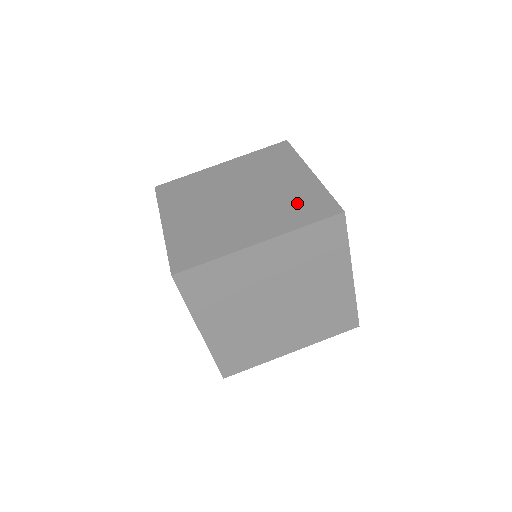
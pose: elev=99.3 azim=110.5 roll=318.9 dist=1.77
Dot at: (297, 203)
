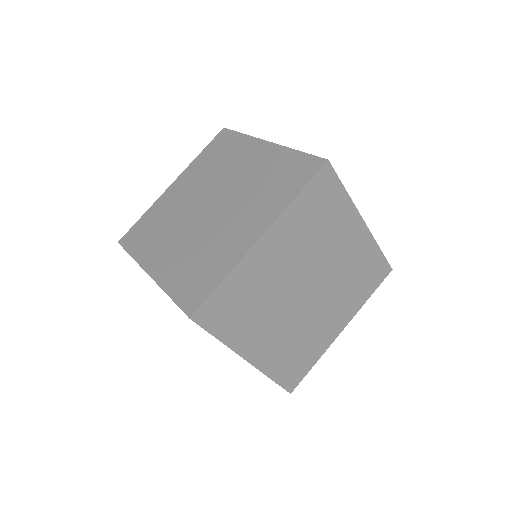
Dot at: (274, 178)
